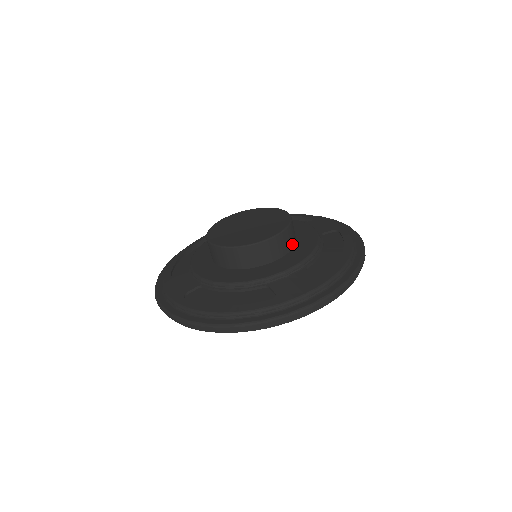
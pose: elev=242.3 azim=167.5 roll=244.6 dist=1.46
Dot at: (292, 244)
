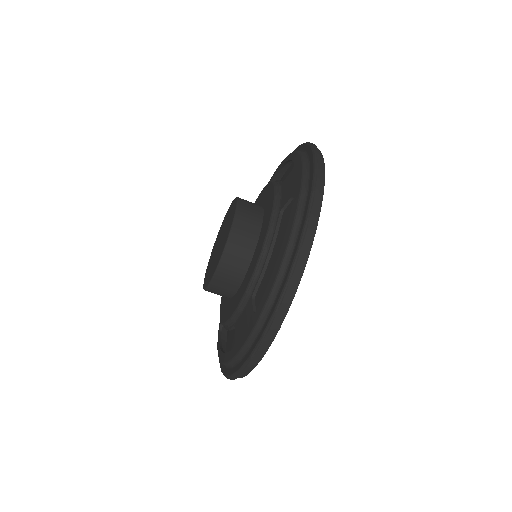
Dot at: (248, 255)
